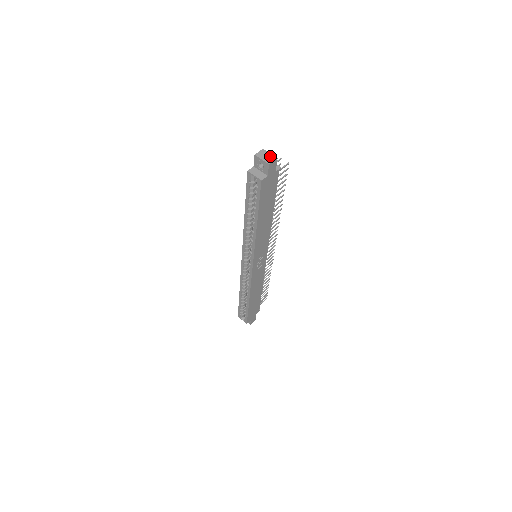
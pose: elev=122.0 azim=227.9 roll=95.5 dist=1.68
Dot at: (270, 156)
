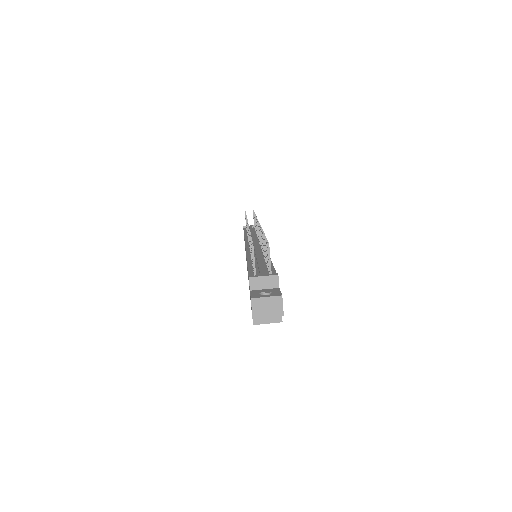
Dot at: (271, 302)
